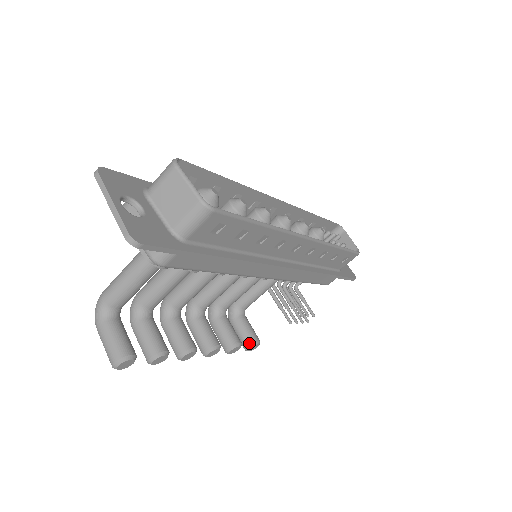
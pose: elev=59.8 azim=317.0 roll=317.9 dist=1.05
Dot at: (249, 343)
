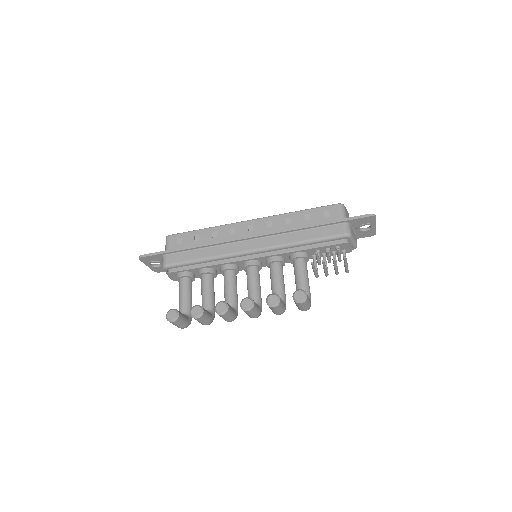
Dot at: (293, 295)
